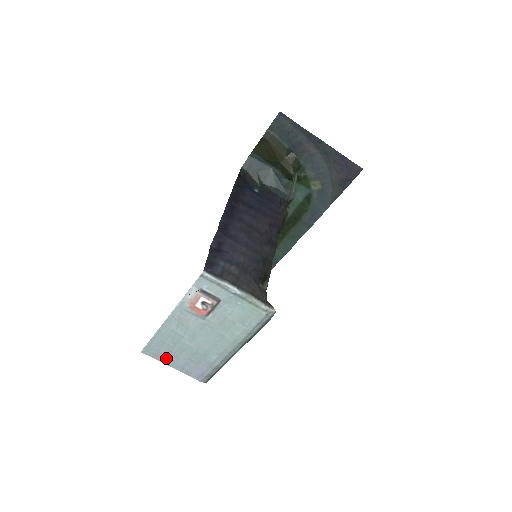
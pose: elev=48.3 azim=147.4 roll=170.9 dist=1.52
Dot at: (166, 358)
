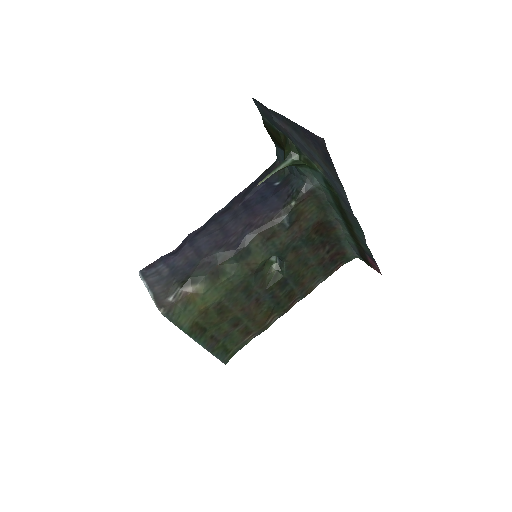
Dot at: occluded
